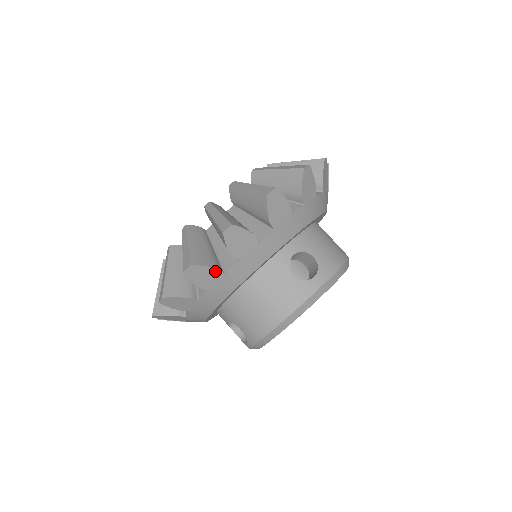
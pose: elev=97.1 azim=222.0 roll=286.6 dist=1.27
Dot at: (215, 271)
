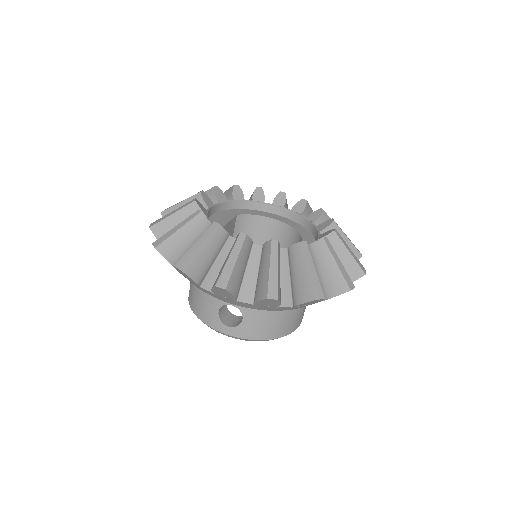
Dot at: (170, 263)
